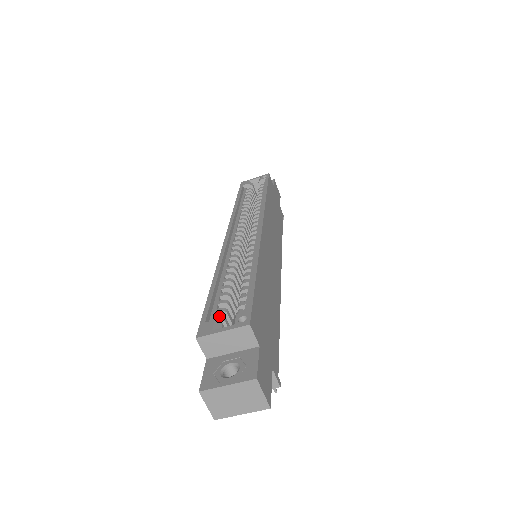
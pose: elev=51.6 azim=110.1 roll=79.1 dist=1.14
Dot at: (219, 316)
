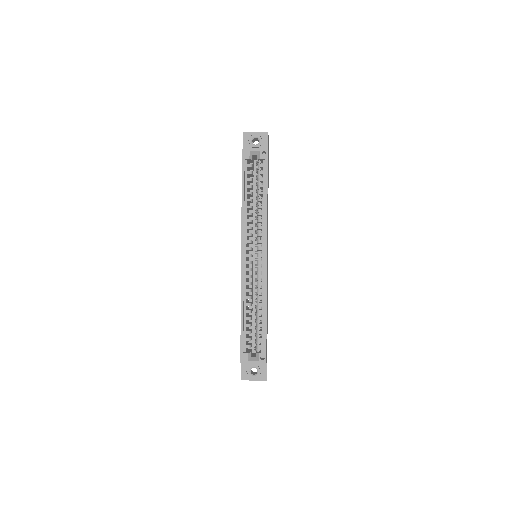
Dot at: (248, 346)
